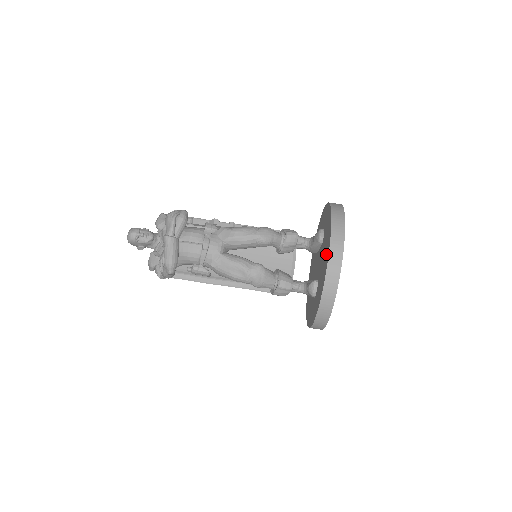
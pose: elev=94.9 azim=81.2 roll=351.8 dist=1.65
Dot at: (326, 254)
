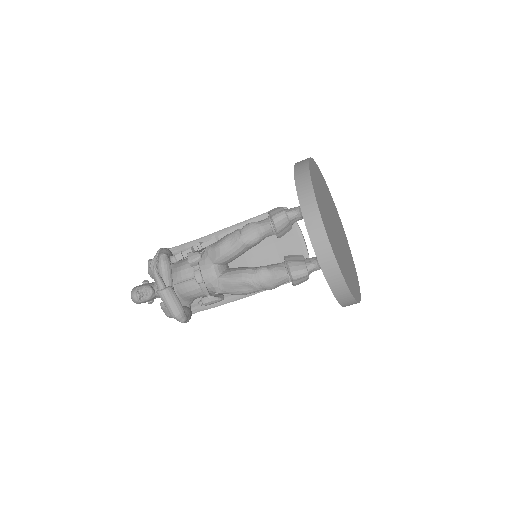
Dot at: occluded
